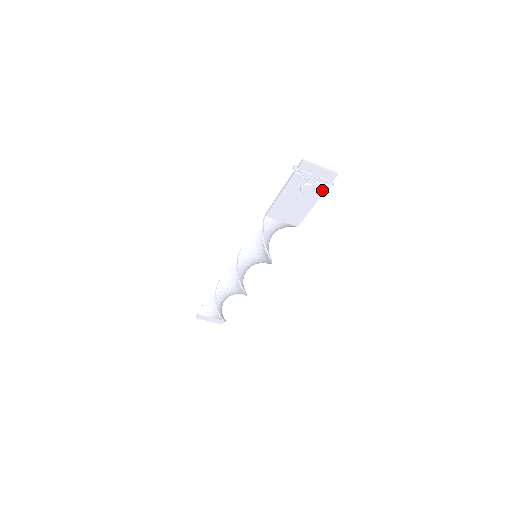
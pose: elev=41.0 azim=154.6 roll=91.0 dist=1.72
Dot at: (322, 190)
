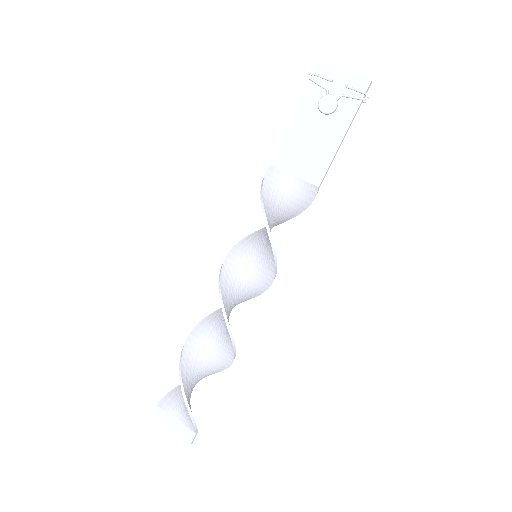
Dot at: (351, 111)
